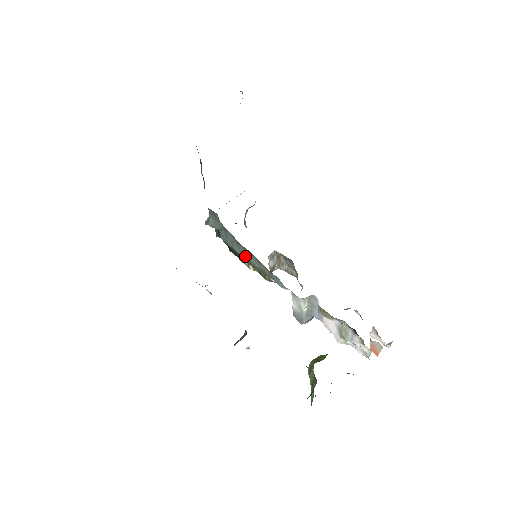
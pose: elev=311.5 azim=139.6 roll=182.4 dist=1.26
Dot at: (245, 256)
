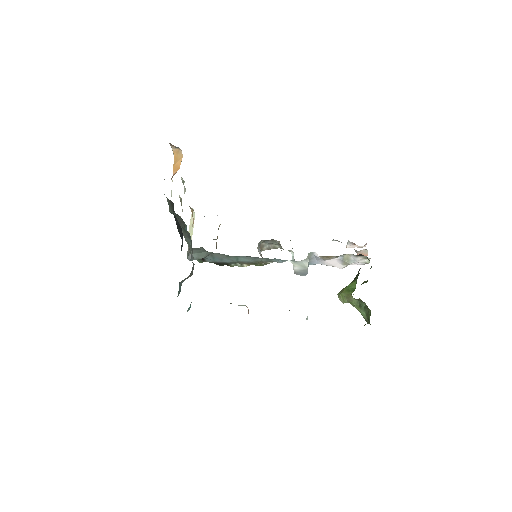
Dot at: (238, 261)
